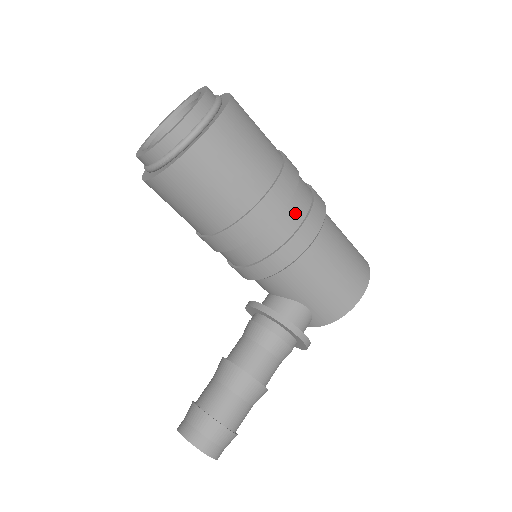
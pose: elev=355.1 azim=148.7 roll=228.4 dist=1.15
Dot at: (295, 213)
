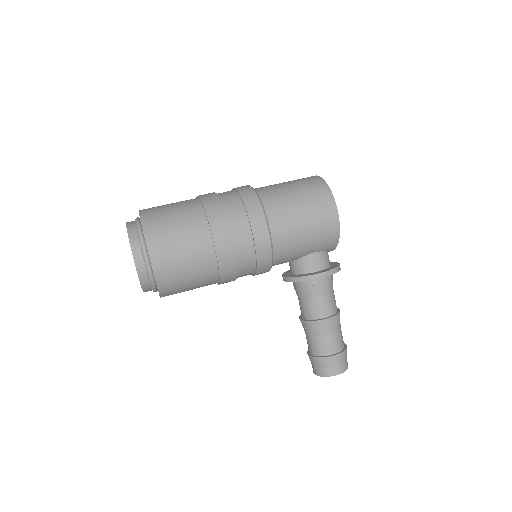
Dot at: (242, 233)
